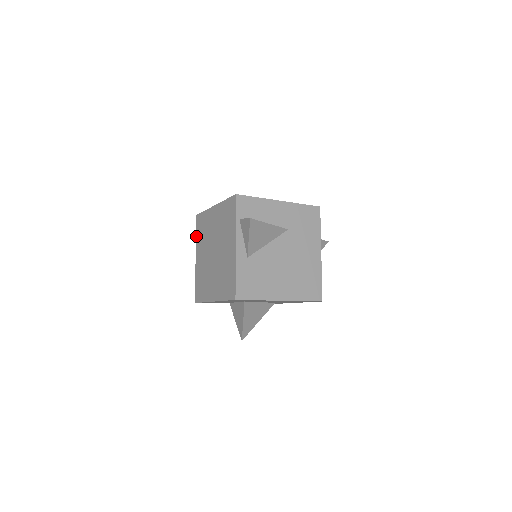
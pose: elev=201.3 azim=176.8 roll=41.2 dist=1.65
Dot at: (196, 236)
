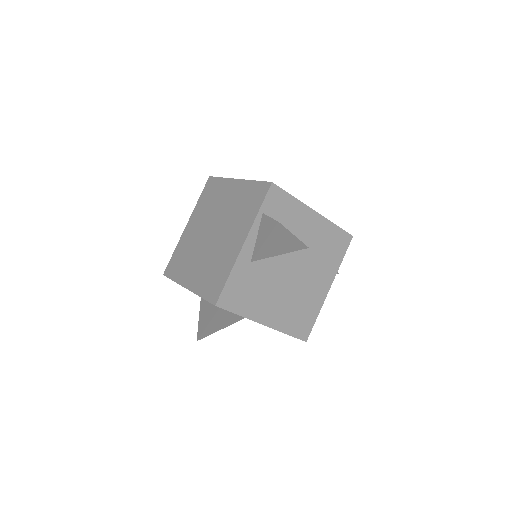
Dot at: (198, 200)
